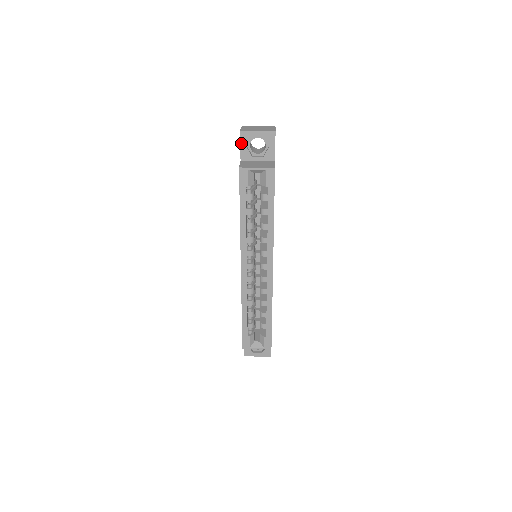
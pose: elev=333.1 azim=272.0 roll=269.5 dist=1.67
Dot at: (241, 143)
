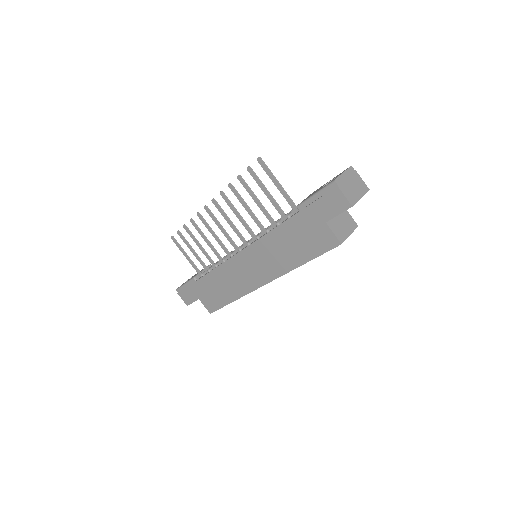
Dot at: occluded
